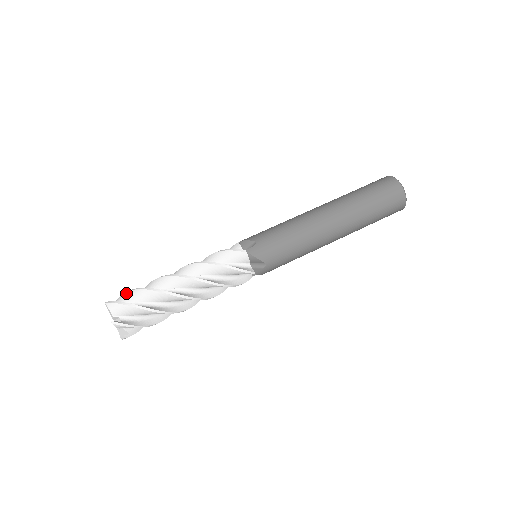
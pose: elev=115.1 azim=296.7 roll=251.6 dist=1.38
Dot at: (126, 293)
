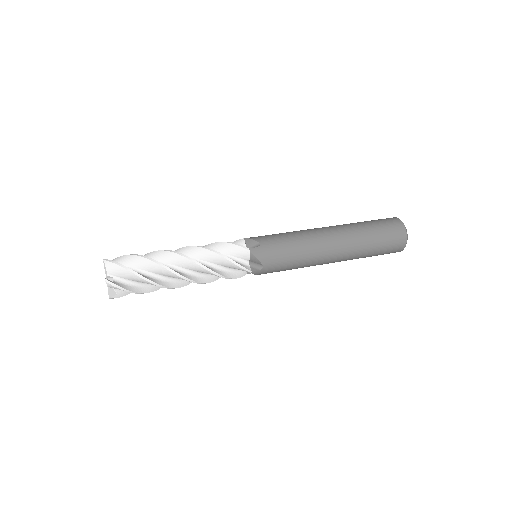
Dot at: occluded
